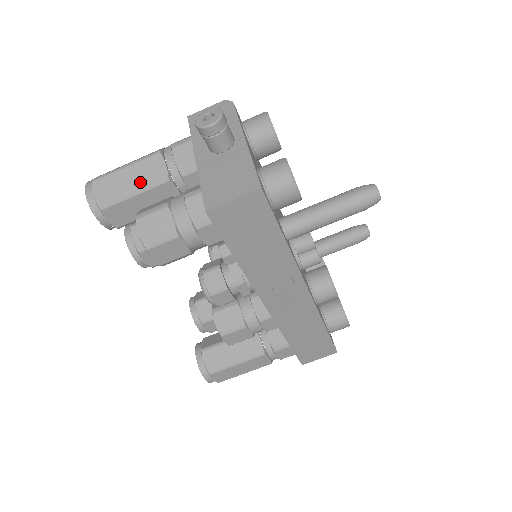
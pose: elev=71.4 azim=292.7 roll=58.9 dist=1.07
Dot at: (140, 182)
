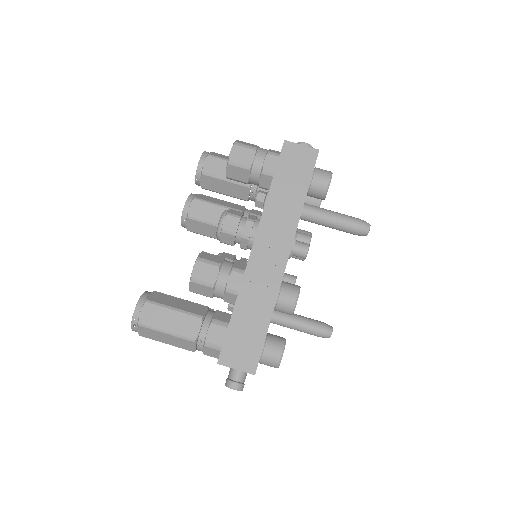
Dot at: occluded
